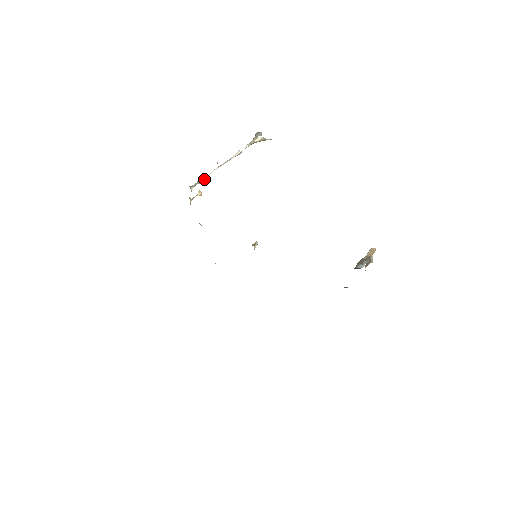
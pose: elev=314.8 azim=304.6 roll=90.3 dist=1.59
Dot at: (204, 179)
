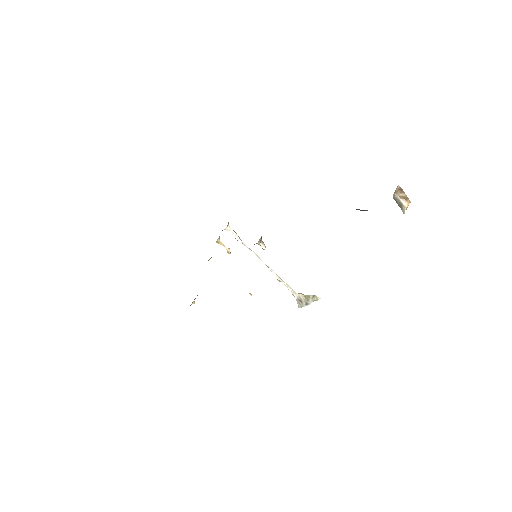
Dot at: (241, 240)
